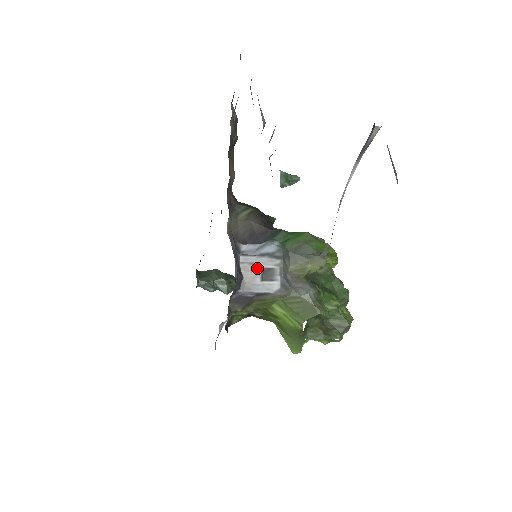
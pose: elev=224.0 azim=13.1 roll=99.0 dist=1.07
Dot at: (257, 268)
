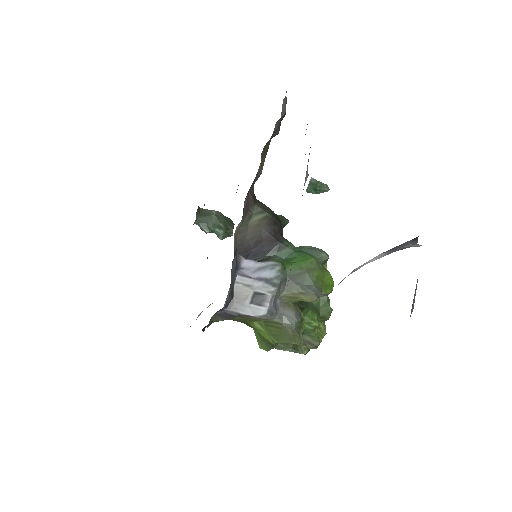
Dot at: (250, 291)
